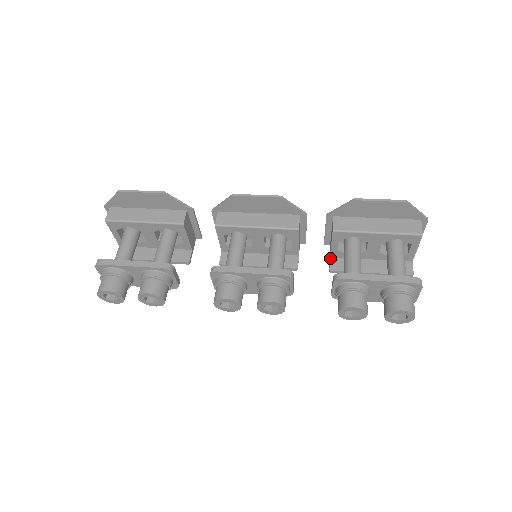
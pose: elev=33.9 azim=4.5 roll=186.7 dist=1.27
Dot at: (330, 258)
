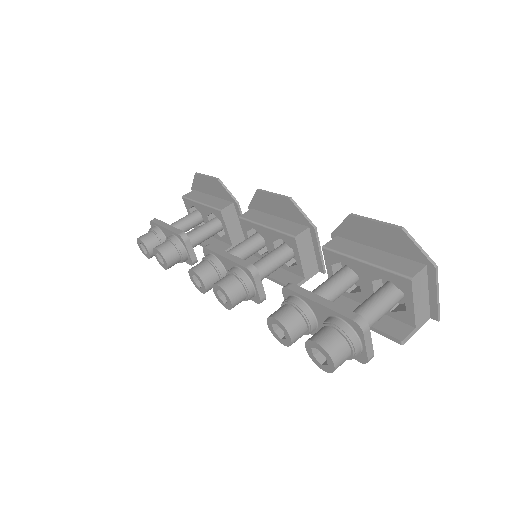
Dot at: occluded
